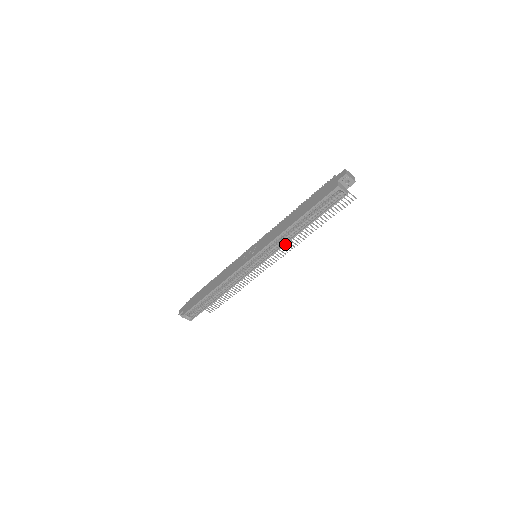
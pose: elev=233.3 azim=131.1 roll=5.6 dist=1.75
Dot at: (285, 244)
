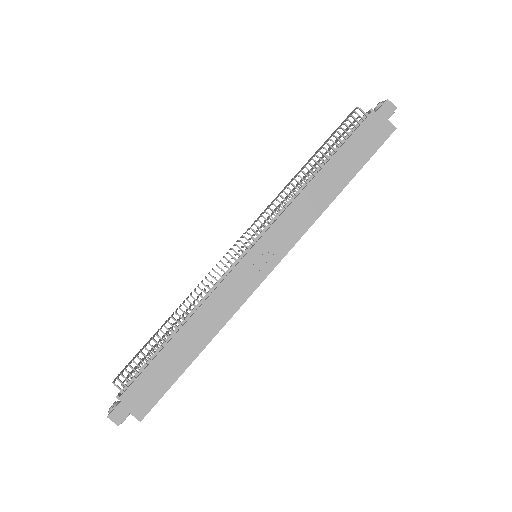
Dot at: occluded
